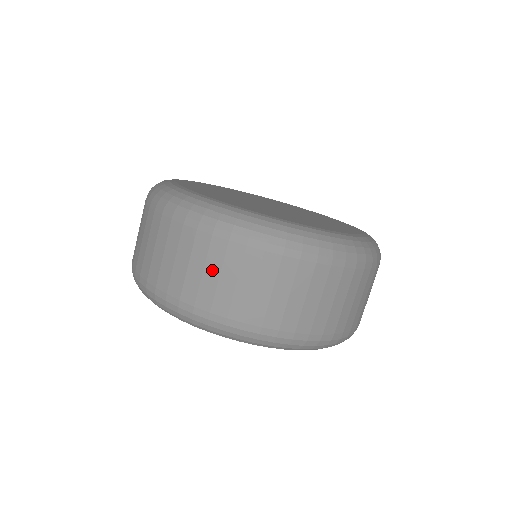
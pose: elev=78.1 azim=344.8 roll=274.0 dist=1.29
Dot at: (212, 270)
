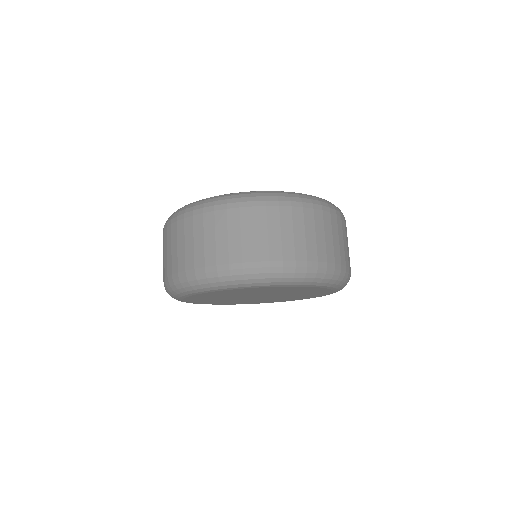
Dot at: (299, 230)
